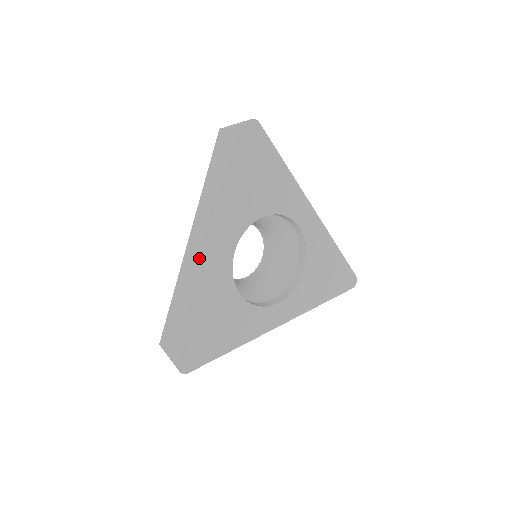
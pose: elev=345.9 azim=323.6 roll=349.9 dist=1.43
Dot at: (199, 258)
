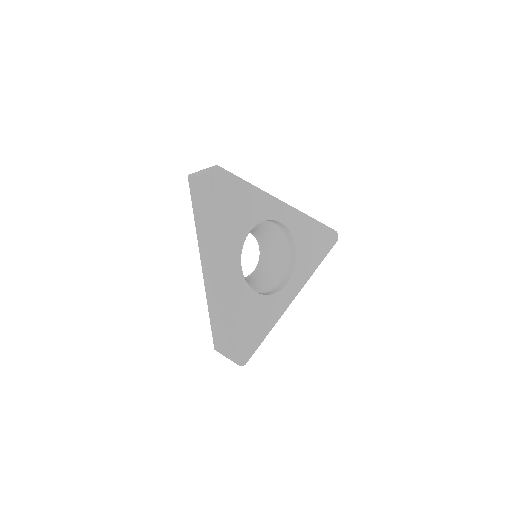
Dot at: (218, 282)
